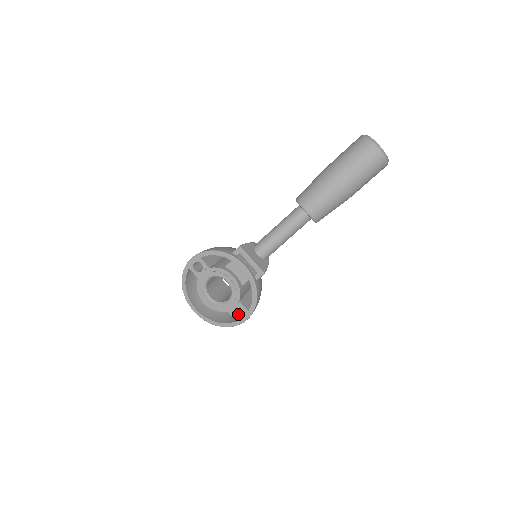
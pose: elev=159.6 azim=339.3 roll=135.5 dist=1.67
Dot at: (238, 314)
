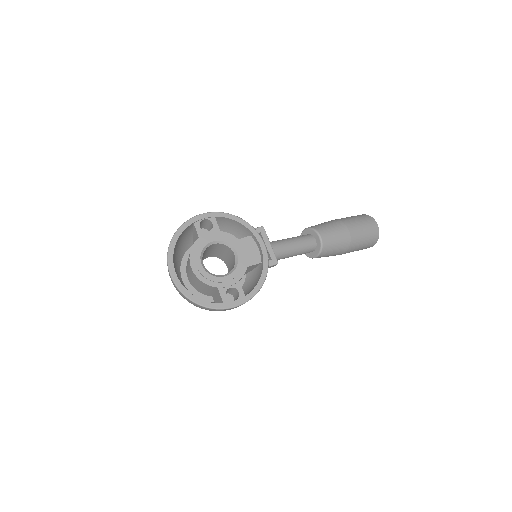
Dot at: (226, 298)
